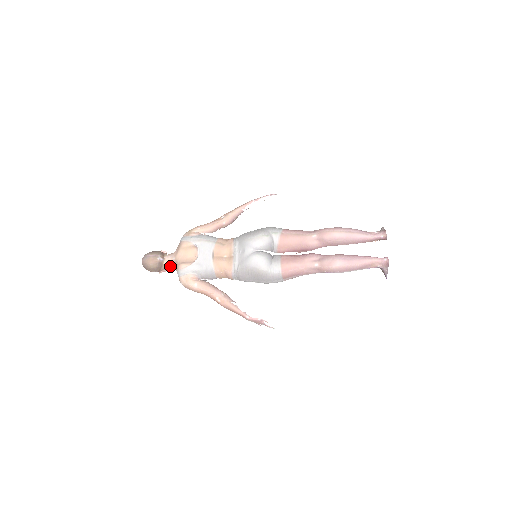
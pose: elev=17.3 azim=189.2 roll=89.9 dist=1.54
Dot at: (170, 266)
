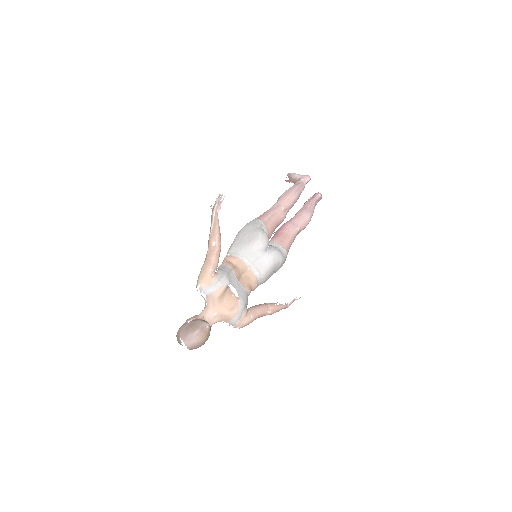
Dot at: occluded
